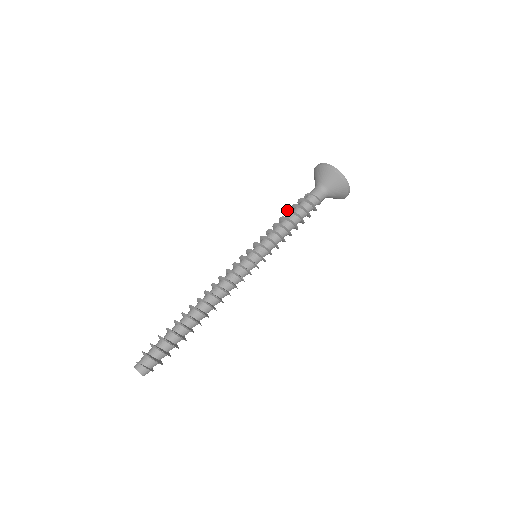
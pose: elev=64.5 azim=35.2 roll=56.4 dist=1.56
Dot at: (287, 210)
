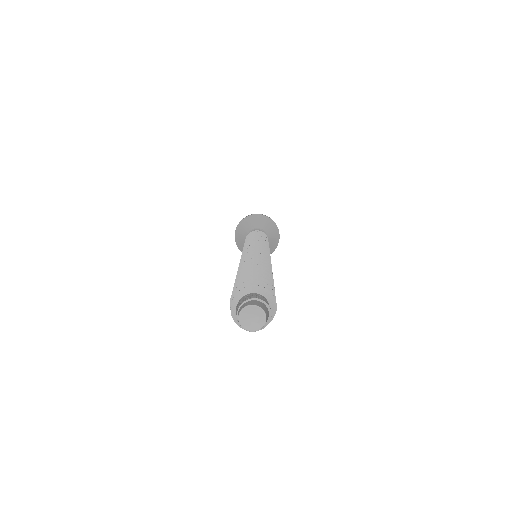
Dot at: occluded
